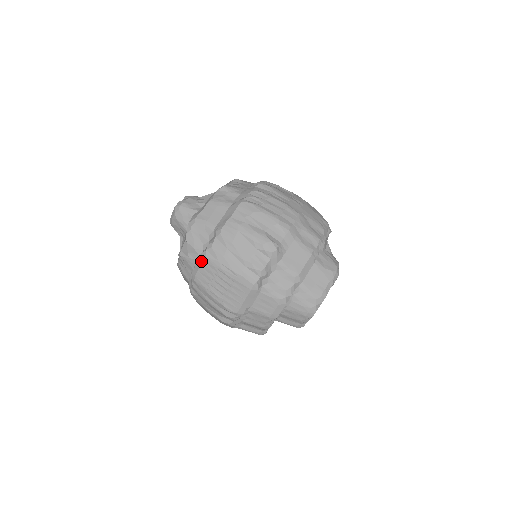
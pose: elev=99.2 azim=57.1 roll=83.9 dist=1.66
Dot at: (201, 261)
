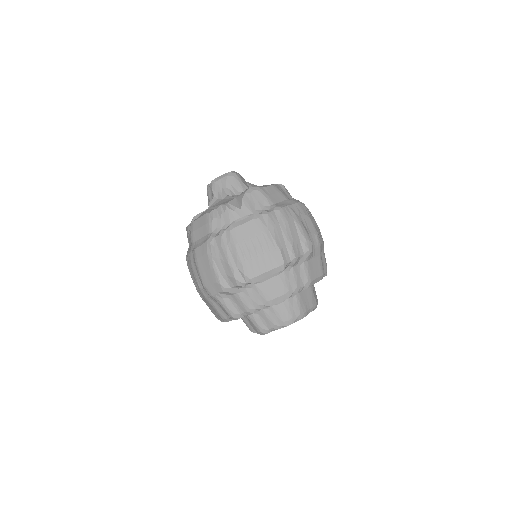
Dot at: (251, 219)
